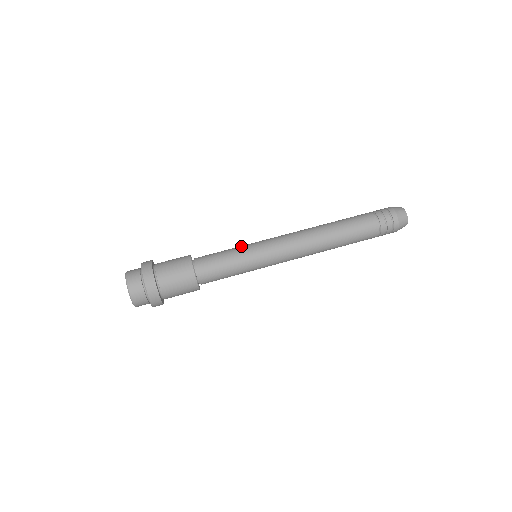
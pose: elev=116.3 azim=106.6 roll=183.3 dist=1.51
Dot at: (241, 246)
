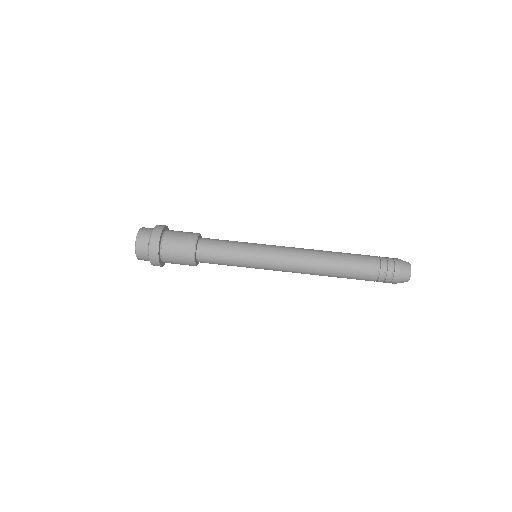
Dot at: (245, 244)
